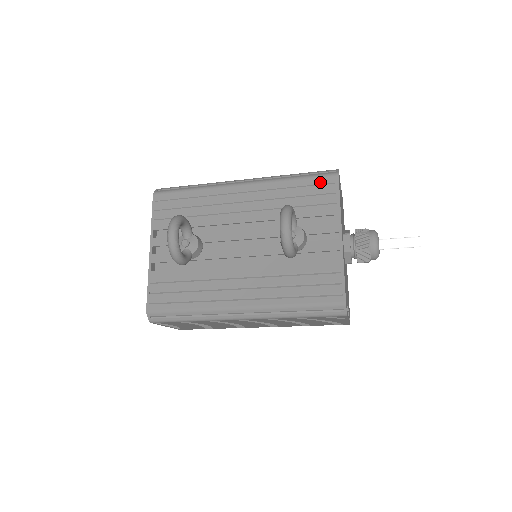
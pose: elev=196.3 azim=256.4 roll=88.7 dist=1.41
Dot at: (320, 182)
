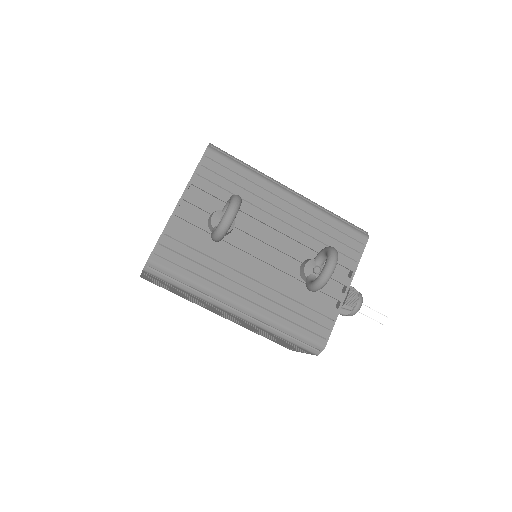
Dot at: (353, 236)
